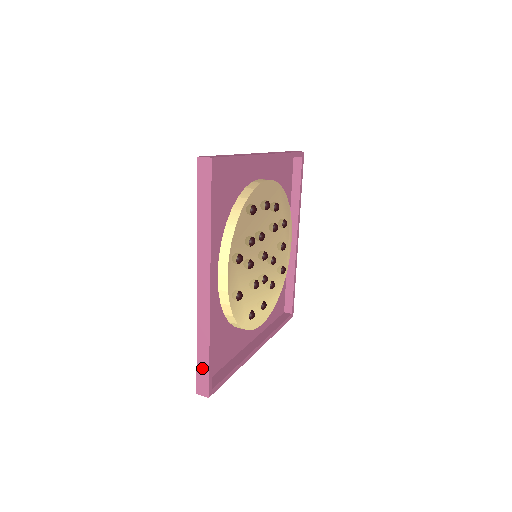
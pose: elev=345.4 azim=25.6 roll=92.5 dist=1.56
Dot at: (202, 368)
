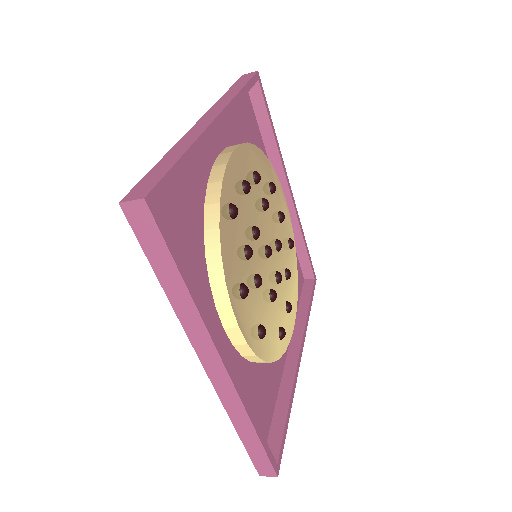
Dot at: (255, 452)
